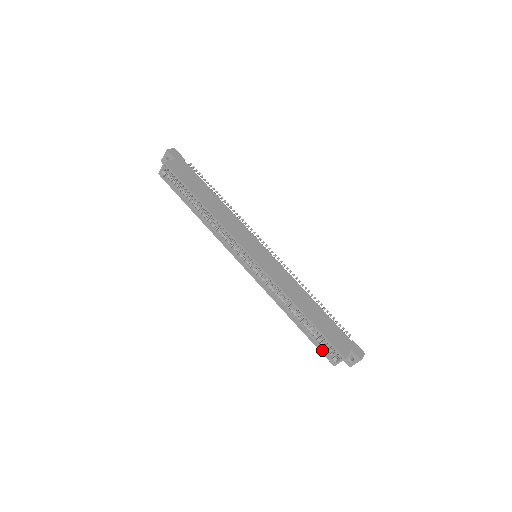
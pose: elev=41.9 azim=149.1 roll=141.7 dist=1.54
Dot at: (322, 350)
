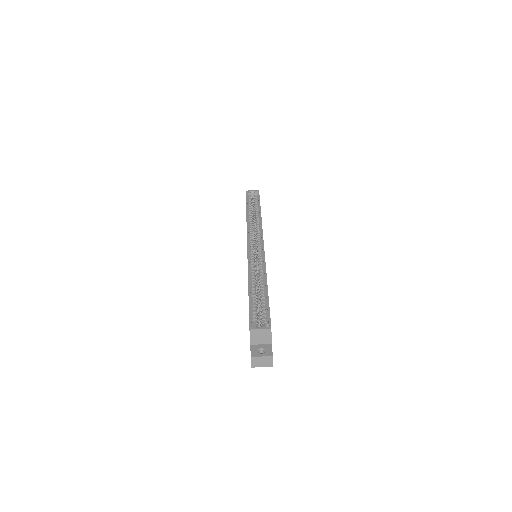
Dot at: (251, 315)
